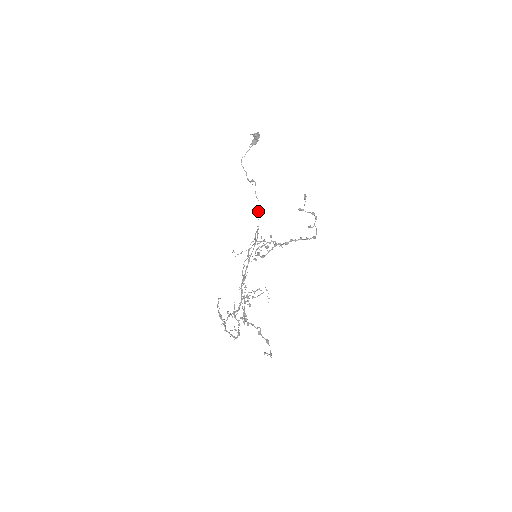
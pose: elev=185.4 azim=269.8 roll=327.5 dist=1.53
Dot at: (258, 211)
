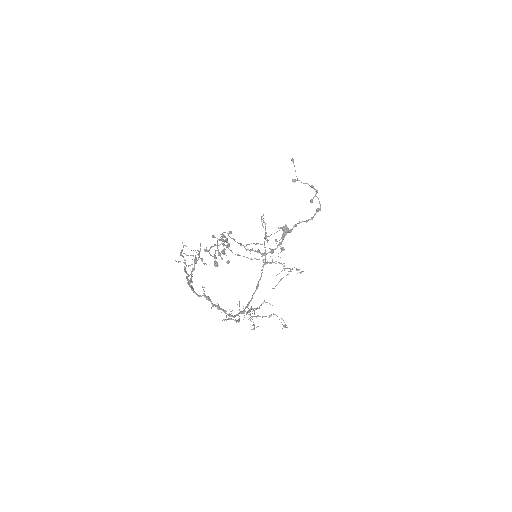
Dot at: (265, 232)
